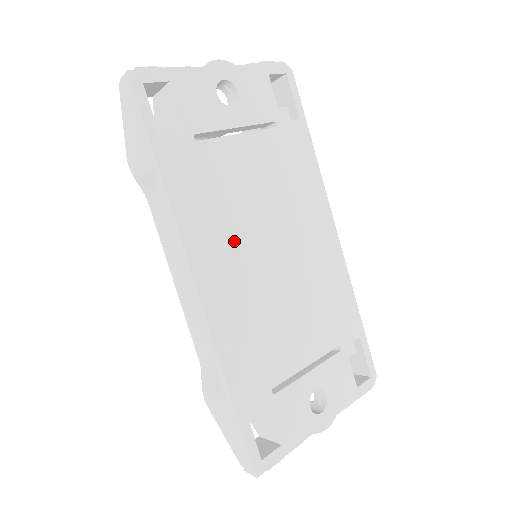
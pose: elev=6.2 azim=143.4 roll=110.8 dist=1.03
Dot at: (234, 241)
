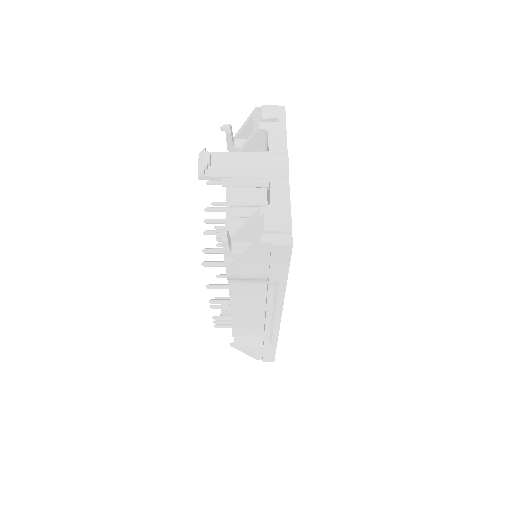
Dot at: occluded
